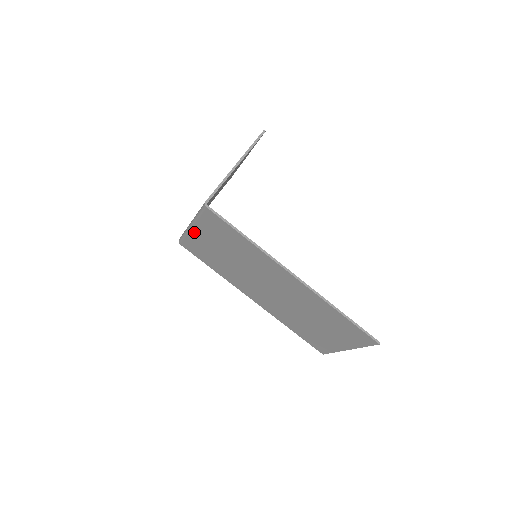
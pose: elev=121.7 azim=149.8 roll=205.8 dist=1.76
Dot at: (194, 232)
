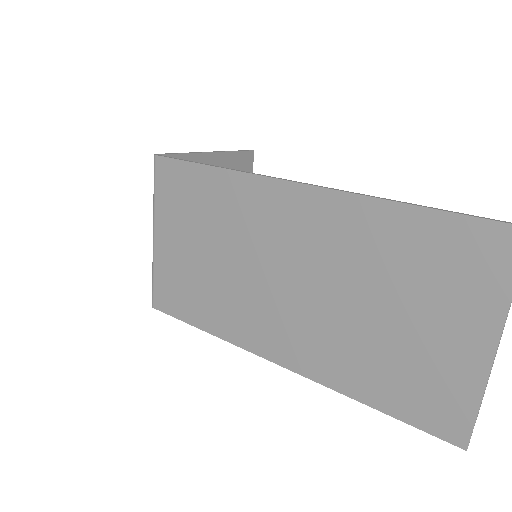
Dot at: (159, 245)
